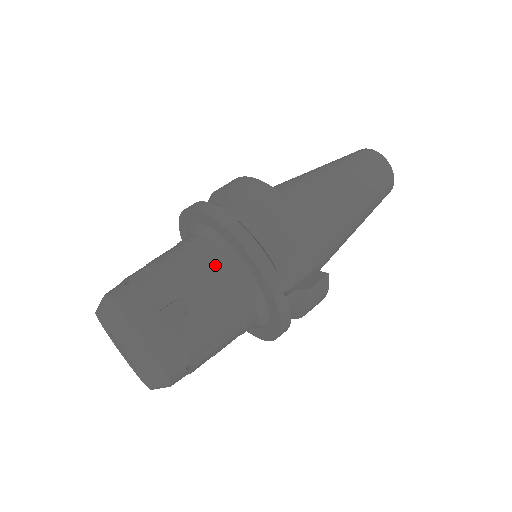
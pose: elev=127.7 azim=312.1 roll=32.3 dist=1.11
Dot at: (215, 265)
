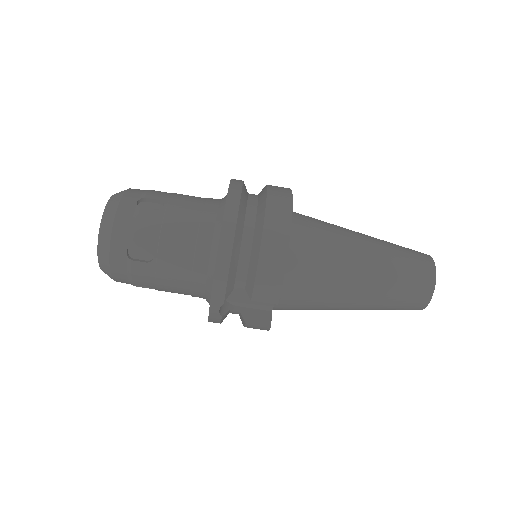
Dot at: (197, 251)
